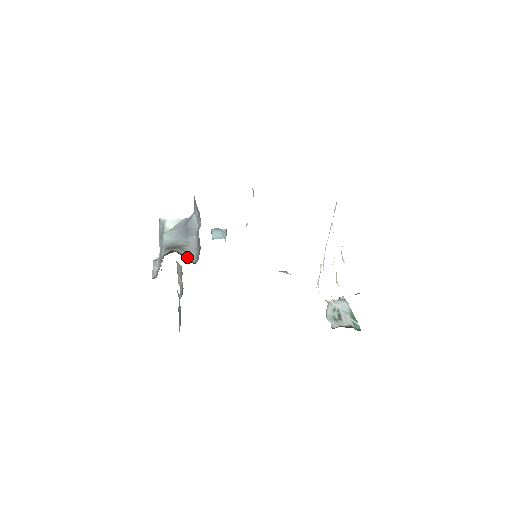
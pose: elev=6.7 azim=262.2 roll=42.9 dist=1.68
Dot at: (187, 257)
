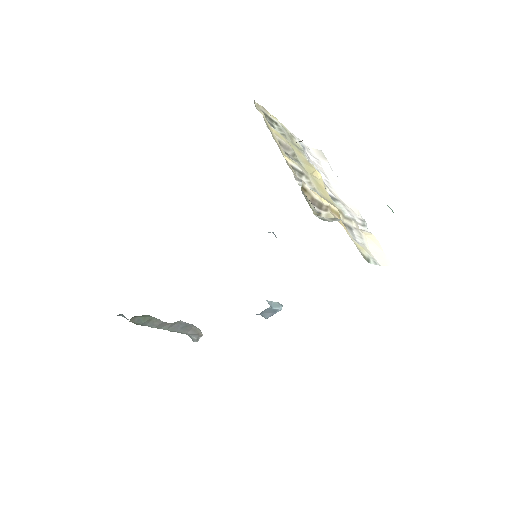
Dot at: occluded
